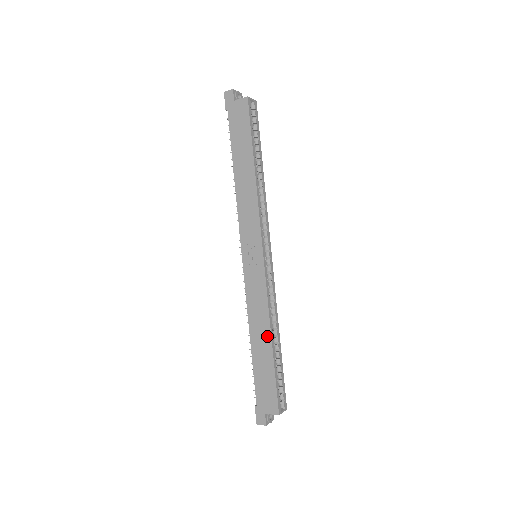
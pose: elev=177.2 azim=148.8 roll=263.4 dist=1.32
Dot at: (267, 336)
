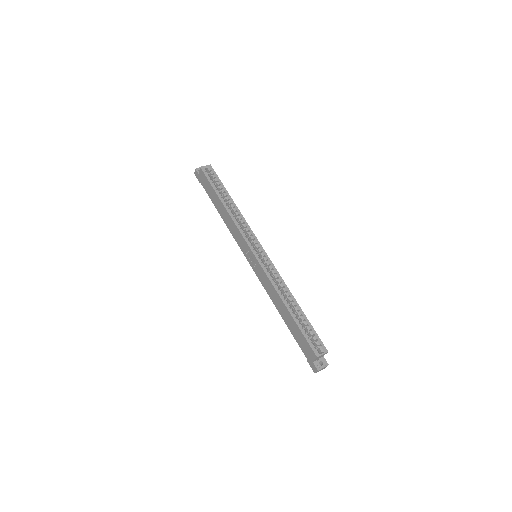
Dot at: (282, 305)
